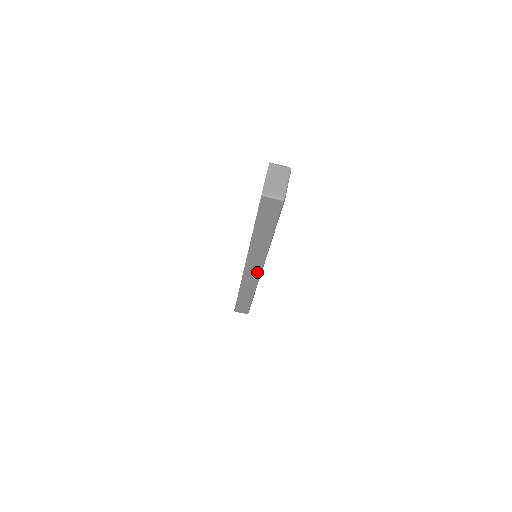
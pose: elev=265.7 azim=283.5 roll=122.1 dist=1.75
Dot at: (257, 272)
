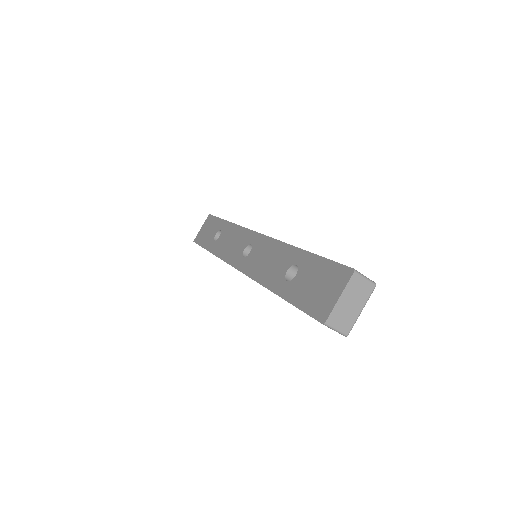
Dot at: occluded
